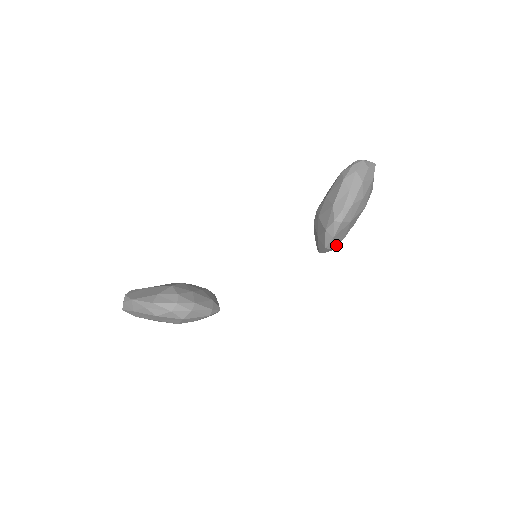
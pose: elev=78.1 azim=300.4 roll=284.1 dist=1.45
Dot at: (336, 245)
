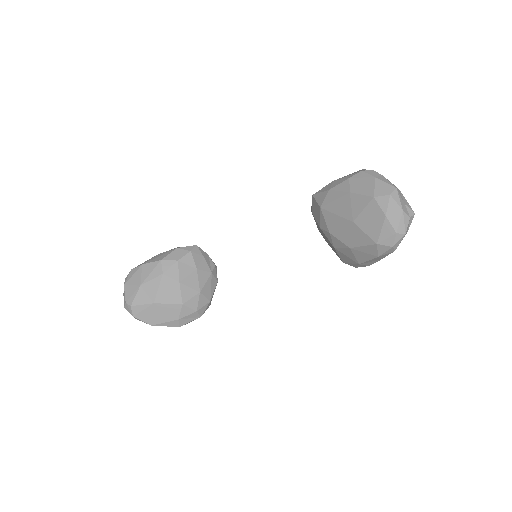
Dot at: occluded
